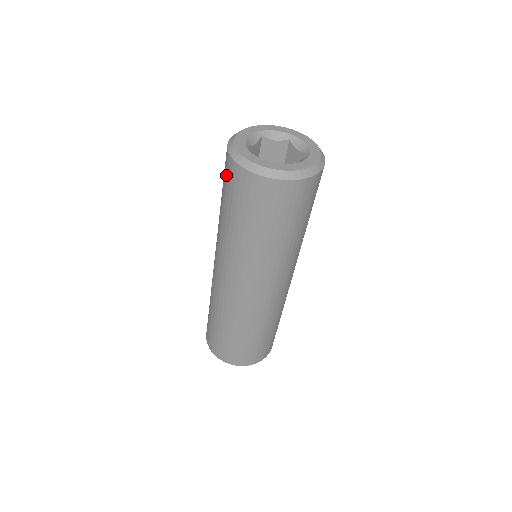
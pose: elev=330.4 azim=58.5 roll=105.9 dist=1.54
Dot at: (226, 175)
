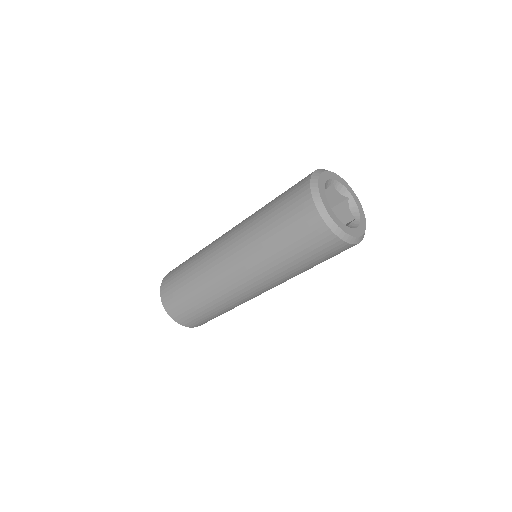
Dot at: (314, 240)
